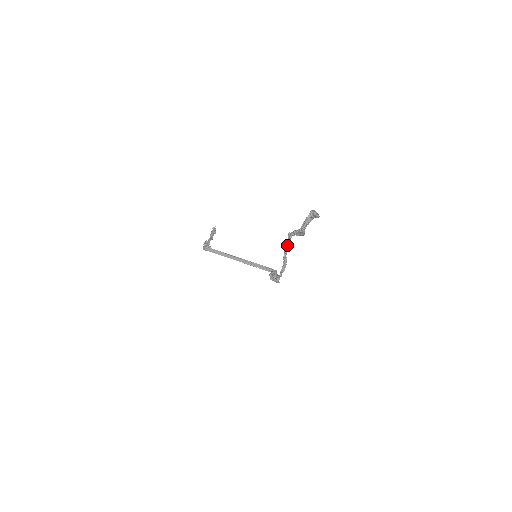
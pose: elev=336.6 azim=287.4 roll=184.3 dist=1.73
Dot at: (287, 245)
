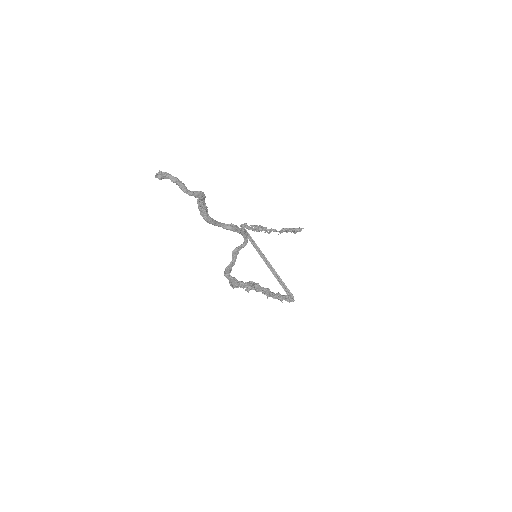
Dot at: (241, 245)
